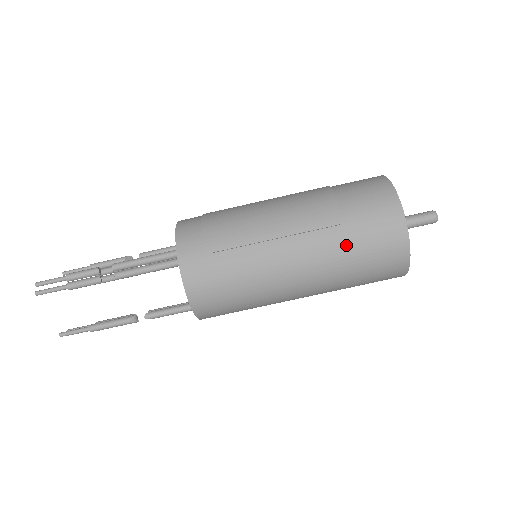
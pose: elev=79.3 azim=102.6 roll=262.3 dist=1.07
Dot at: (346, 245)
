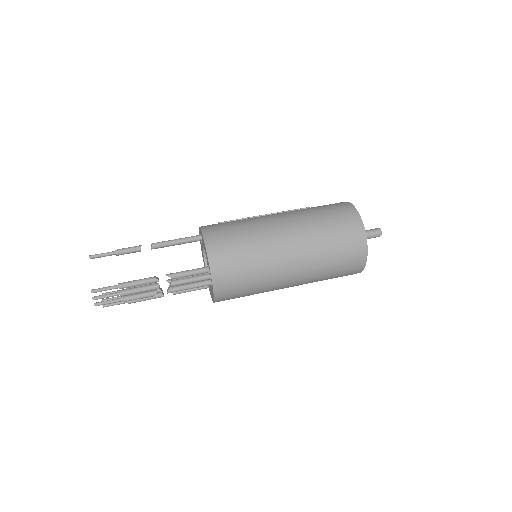
Dot at: (314, 211)
